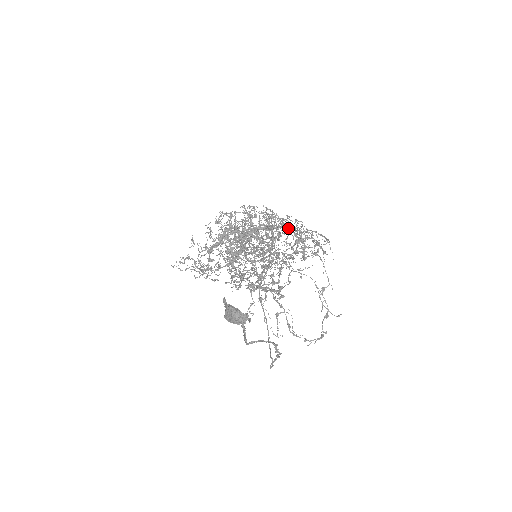
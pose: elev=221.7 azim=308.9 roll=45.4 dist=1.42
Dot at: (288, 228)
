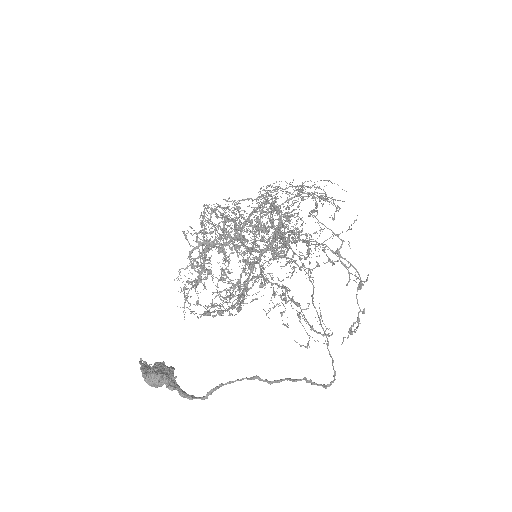
Dot at: occluded
